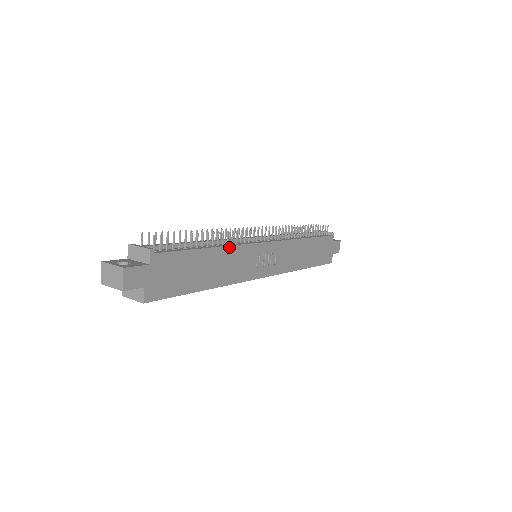
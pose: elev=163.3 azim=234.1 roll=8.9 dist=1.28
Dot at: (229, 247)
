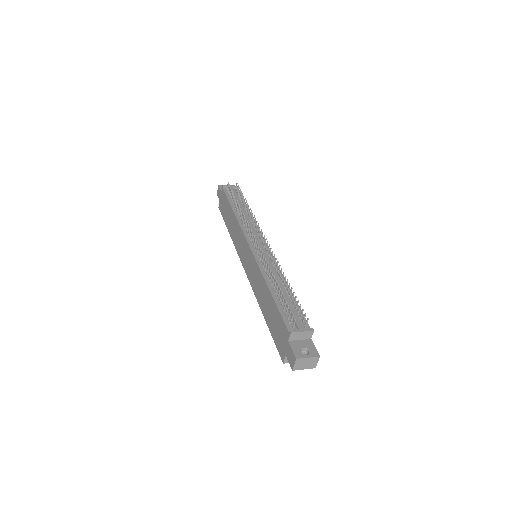
Dot at: (283, 276)
